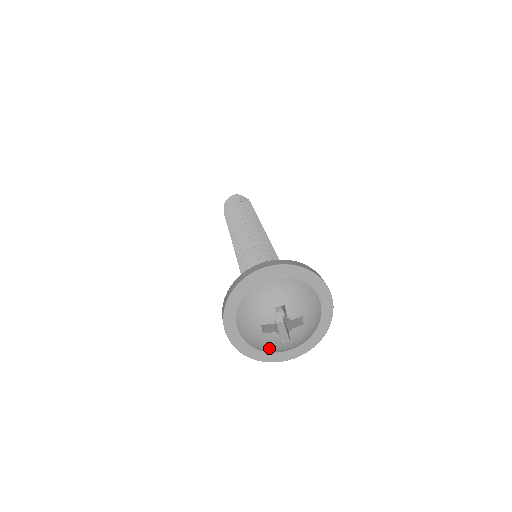
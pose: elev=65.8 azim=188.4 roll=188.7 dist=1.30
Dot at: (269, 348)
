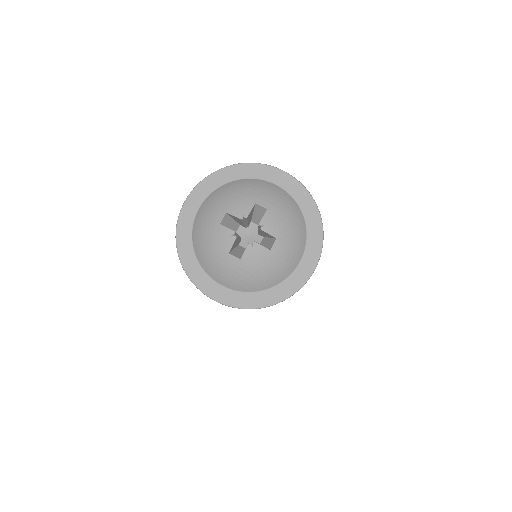
Dot at: (273, 270)
